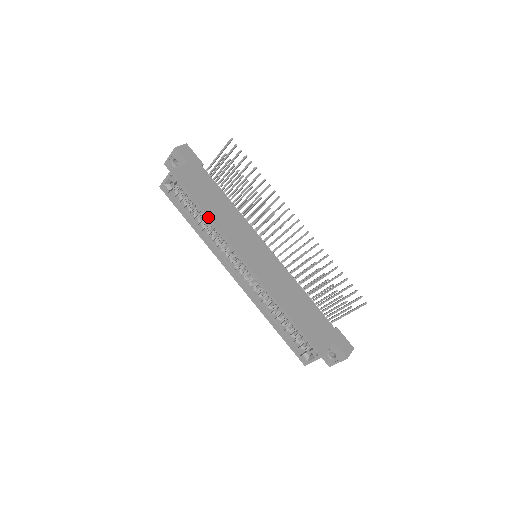
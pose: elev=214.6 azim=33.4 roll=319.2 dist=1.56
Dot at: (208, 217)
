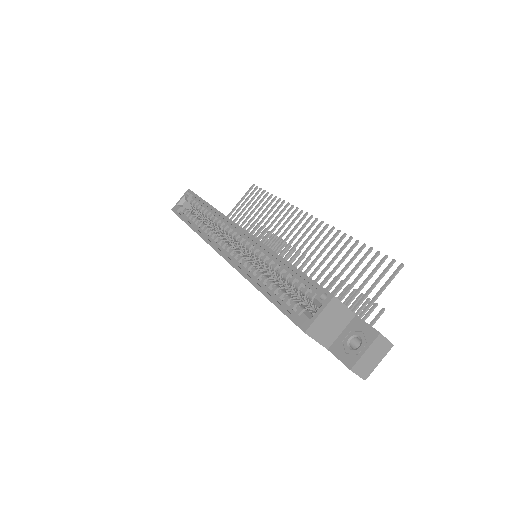
Dot at: (212, 206)
